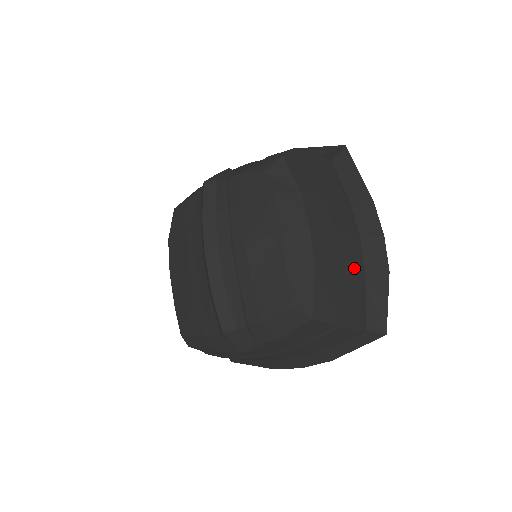
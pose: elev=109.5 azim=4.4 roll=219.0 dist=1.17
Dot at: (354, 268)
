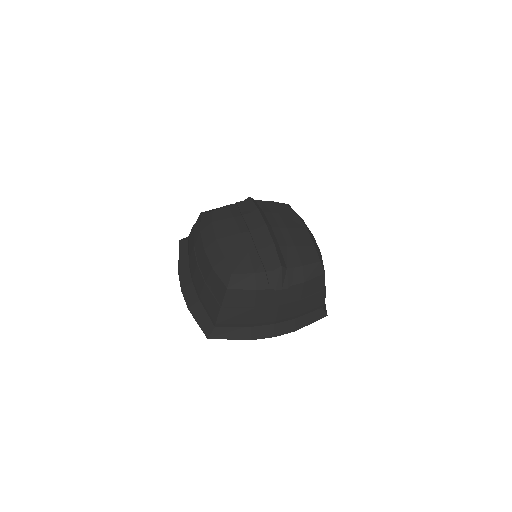
Dot at: occluded
